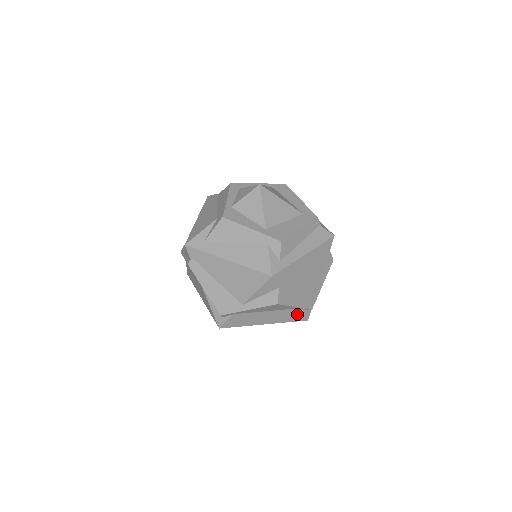
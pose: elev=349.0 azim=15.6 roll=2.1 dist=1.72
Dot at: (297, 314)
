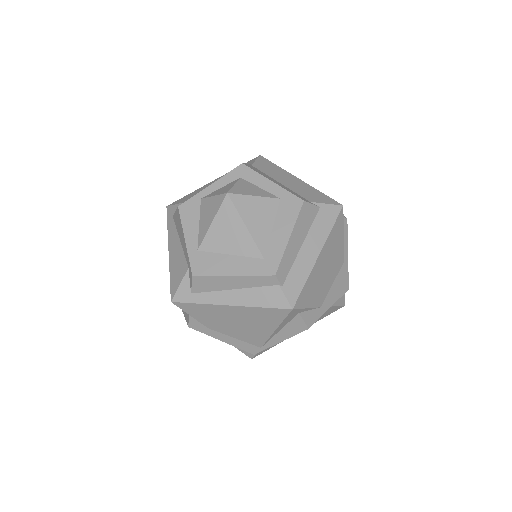
Dot at: occluded
